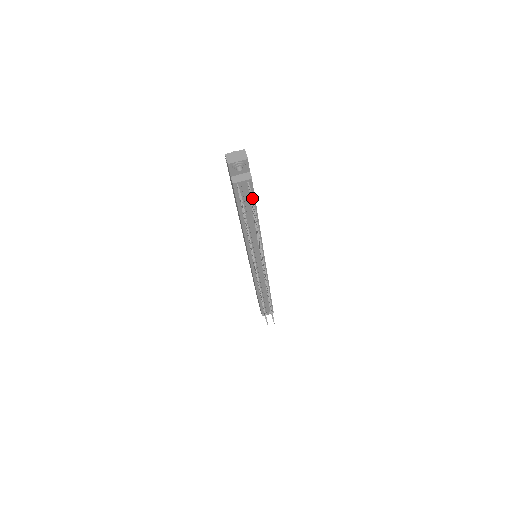
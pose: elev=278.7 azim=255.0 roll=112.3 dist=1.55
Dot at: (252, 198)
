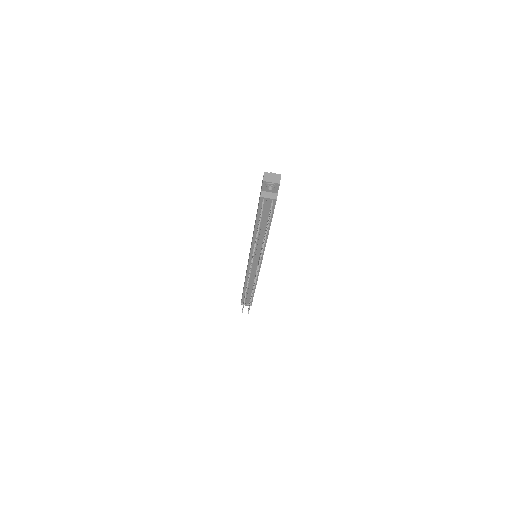
Dot at: (270, 215)
